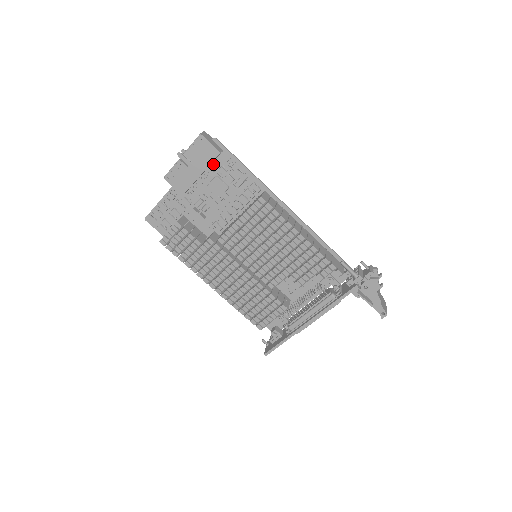
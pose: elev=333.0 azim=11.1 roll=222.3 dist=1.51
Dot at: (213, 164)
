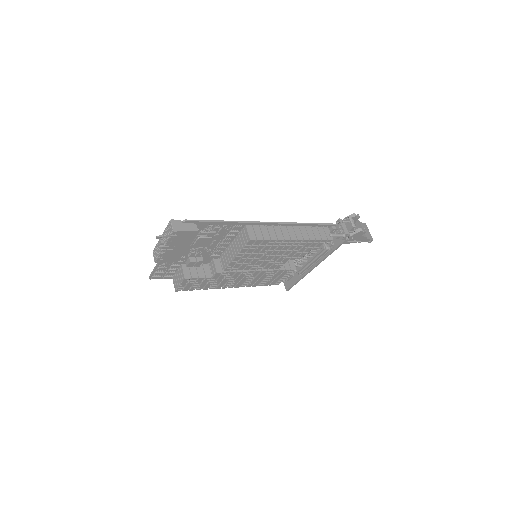
Dot at: occluded
